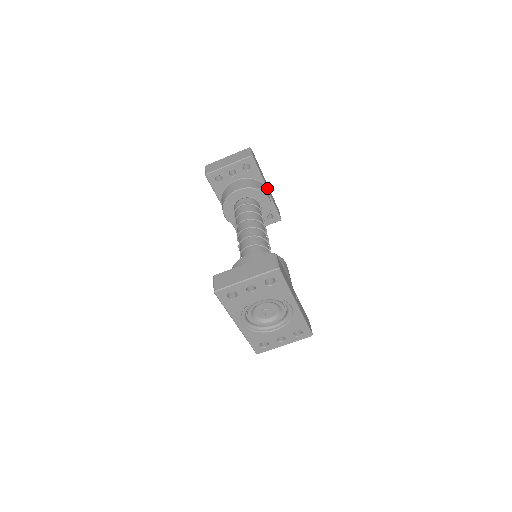
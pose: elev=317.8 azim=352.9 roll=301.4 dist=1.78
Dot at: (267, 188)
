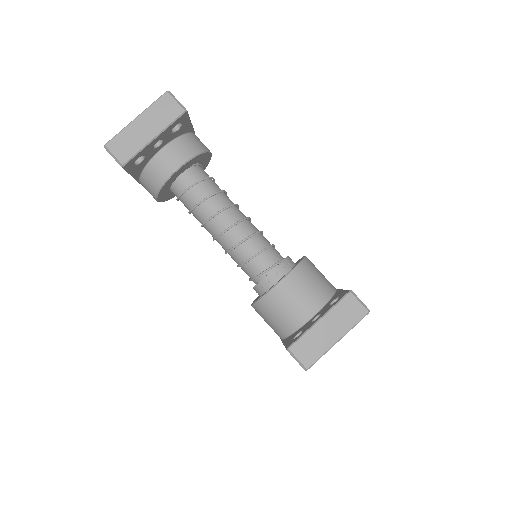
Dot at: occluded
